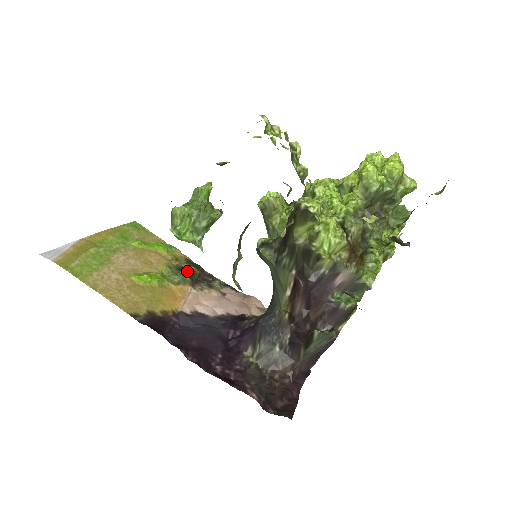
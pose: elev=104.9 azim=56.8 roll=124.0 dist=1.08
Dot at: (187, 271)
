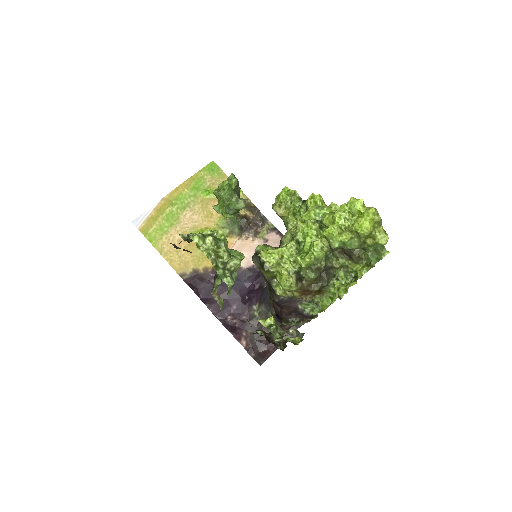
Dot at: (238, 222)
